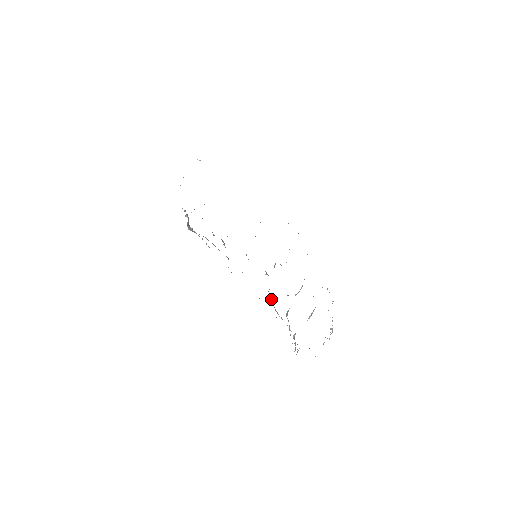
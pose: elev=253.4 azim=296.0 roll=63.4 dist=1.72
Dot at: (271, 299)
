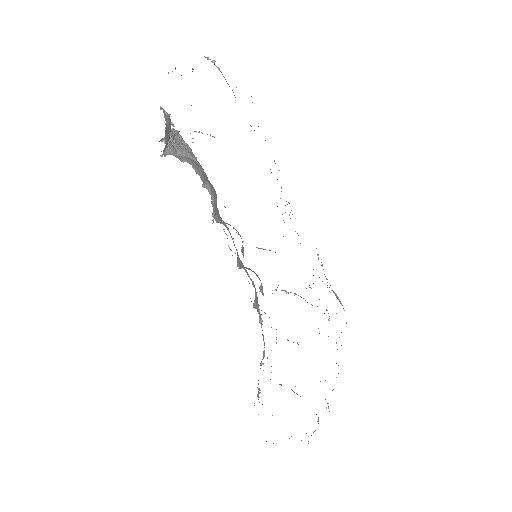
Dot at: (257, 299)
